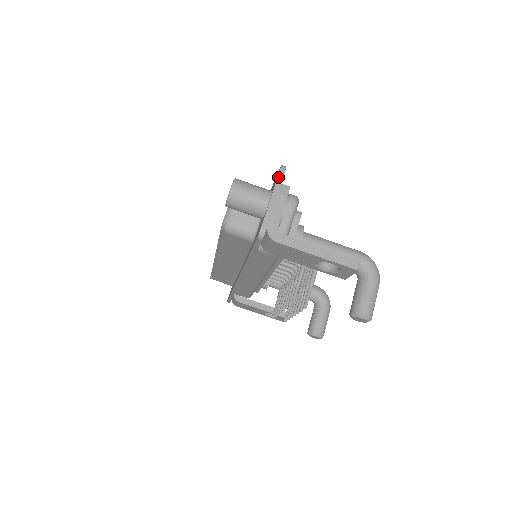
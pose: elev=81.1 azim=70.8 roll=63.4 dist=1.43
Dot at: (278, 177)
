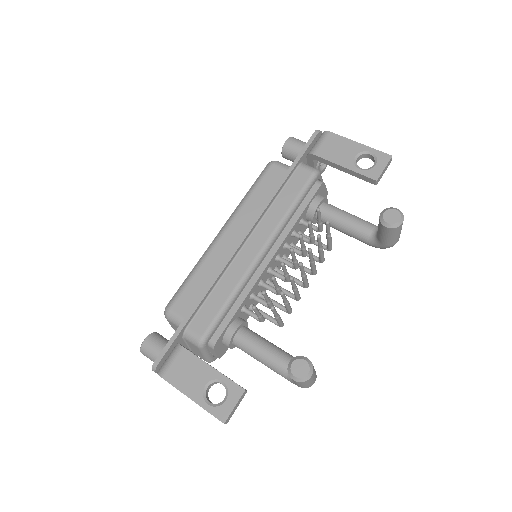
Dot at: occluded
